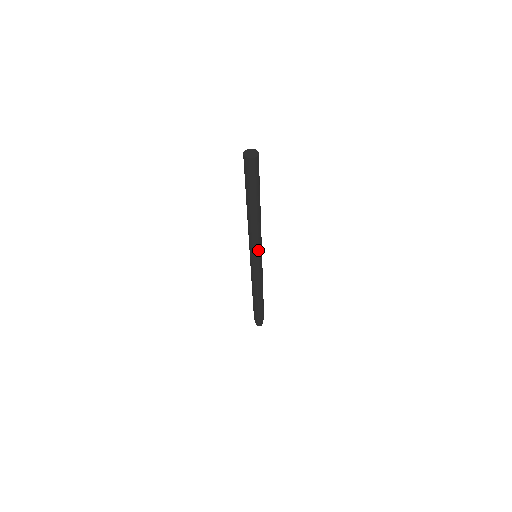
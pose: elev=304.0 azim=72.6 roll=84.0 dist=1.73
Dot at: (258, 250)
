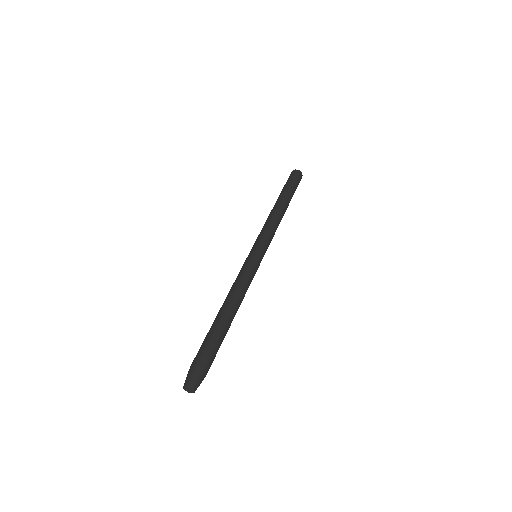
Dot at: (261, 239)
